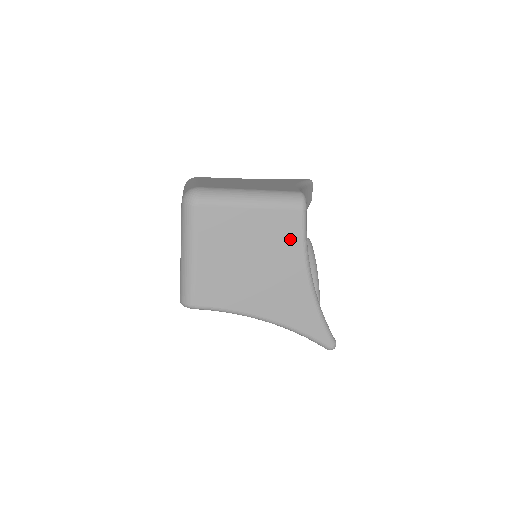
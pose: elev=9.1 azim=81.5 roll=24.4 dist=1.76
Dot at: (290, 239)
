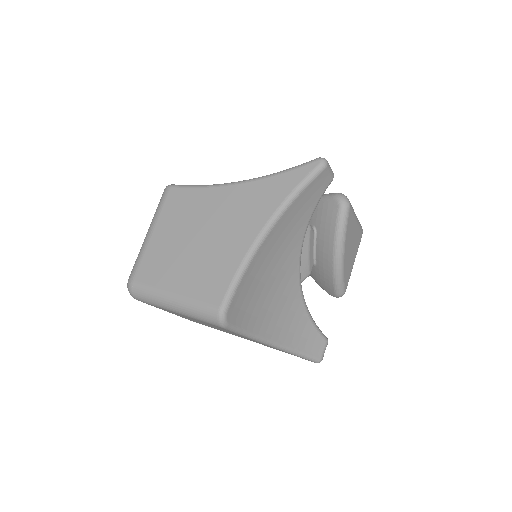
Dot at: occluded
